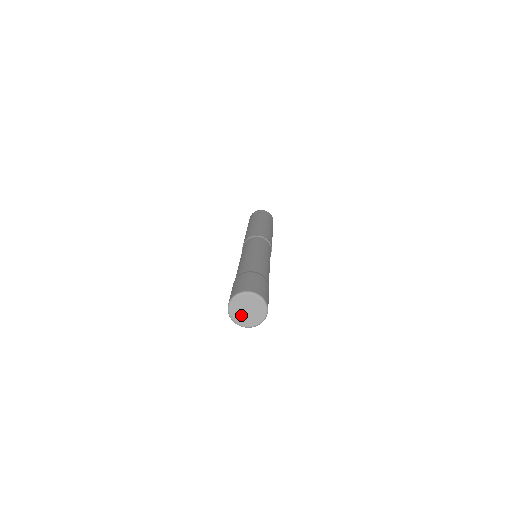
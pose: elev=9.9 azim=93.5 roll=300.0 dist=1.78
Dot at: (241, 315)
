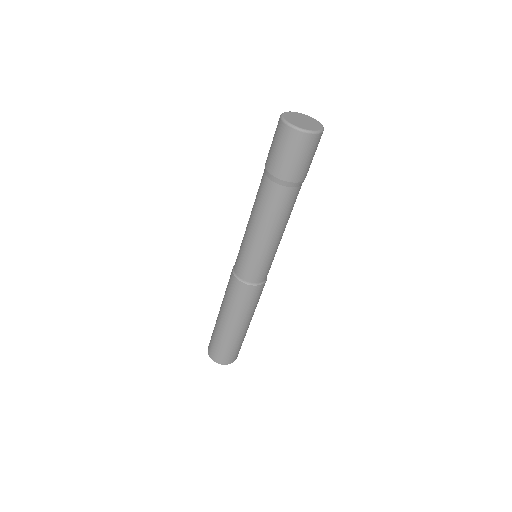
Dot at: (296, 122)
